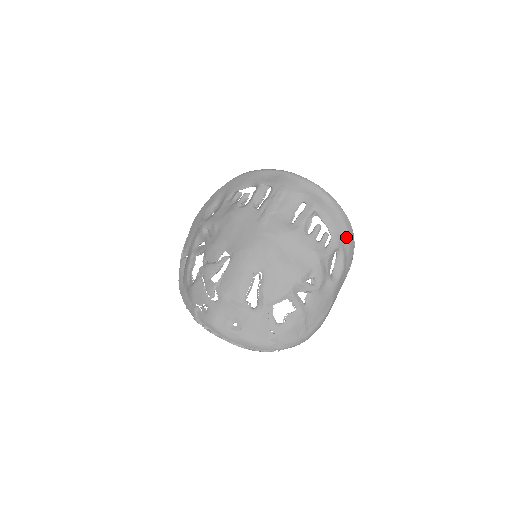
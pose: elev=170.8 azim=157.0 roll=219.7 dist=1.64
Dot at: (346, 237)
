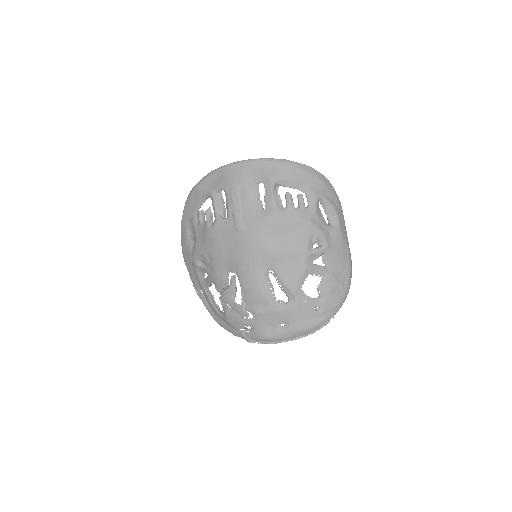
Dot at: (318, 183)
